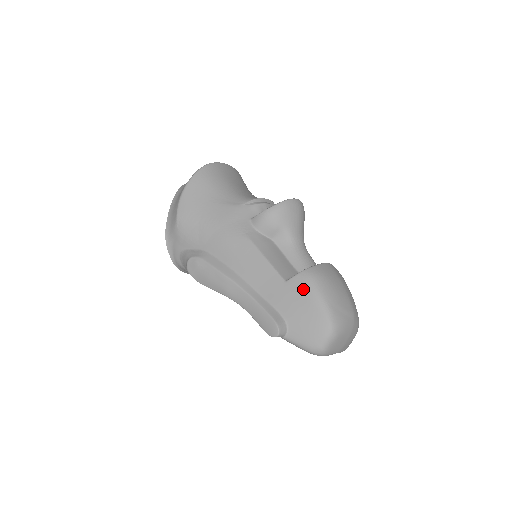
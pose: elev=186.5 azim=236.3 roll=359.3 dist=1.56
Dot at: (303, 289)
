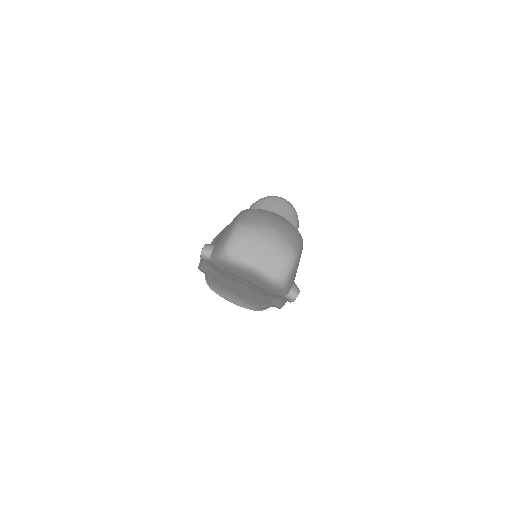
Dot at: occluded
